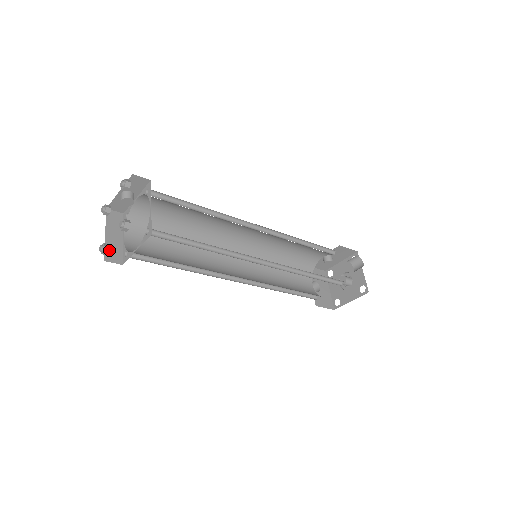
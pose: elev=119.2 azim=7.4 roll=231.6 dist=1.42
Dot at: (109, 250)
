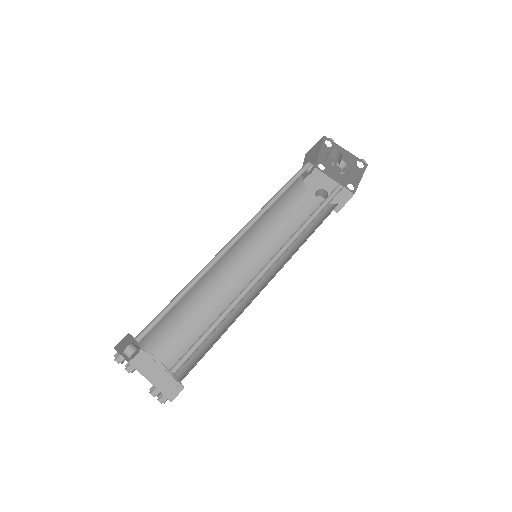
Dot at: (165, 390)
